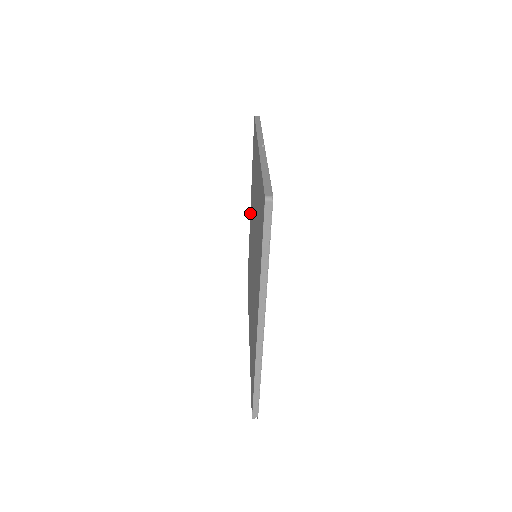
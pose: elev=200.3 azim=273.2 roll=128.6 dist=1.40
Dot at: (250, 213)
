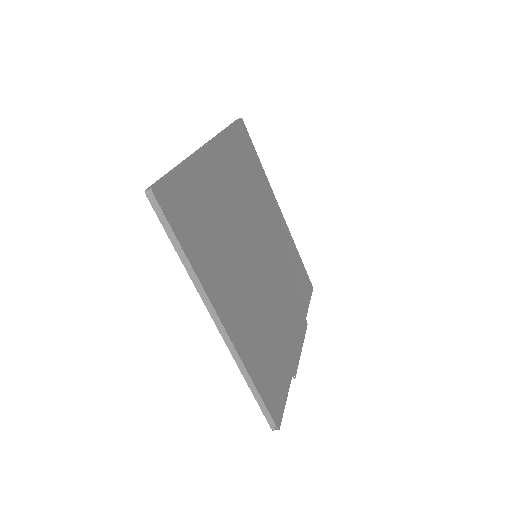
Dot at: occluded
